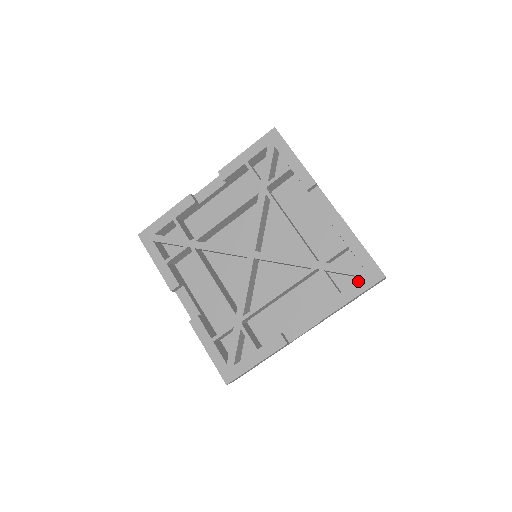
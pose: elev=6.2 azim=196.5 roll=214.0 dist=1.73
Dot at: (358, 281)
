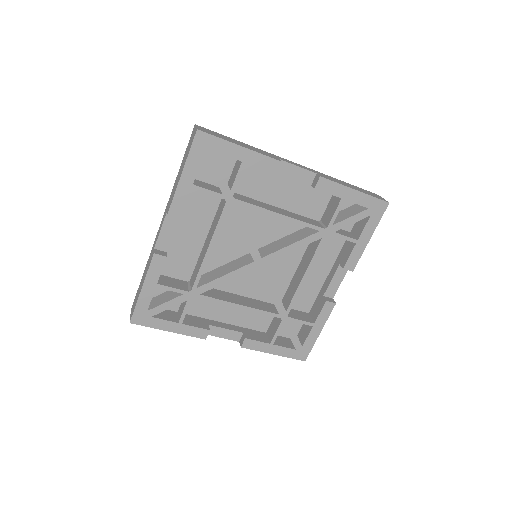
Dot at: (291, 349)
